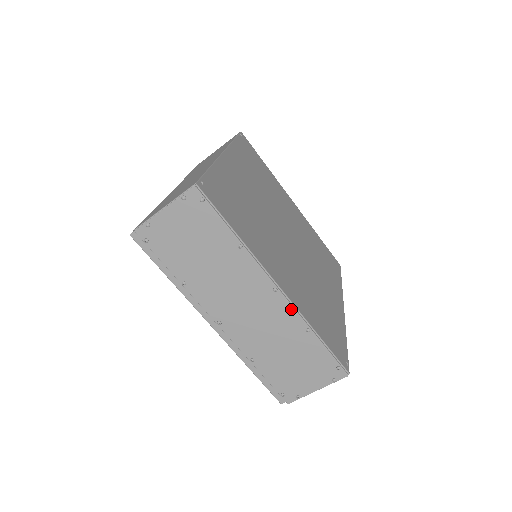
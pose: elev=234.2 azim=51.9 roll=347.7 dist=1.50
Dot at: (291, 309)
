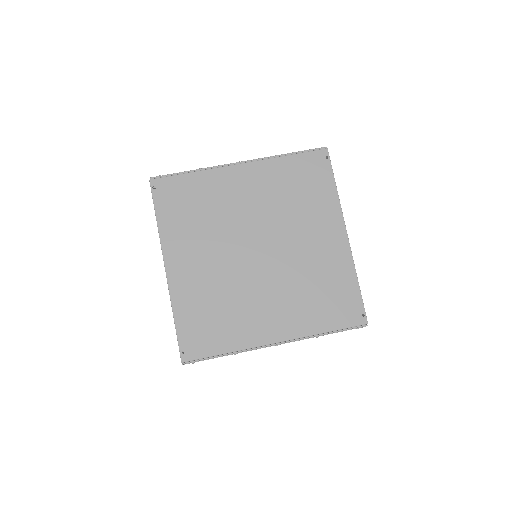
Dot at: occluded
